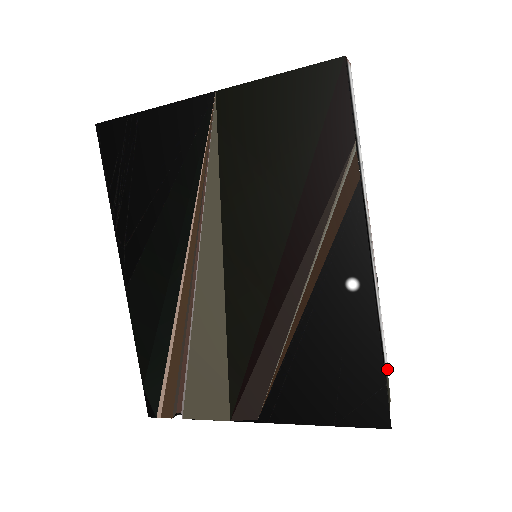
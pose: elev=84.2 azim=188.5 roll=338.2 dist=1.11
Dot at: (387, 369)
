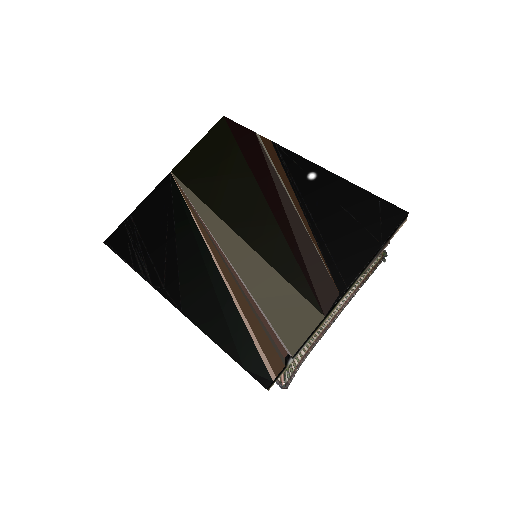
Dot at: occluded
